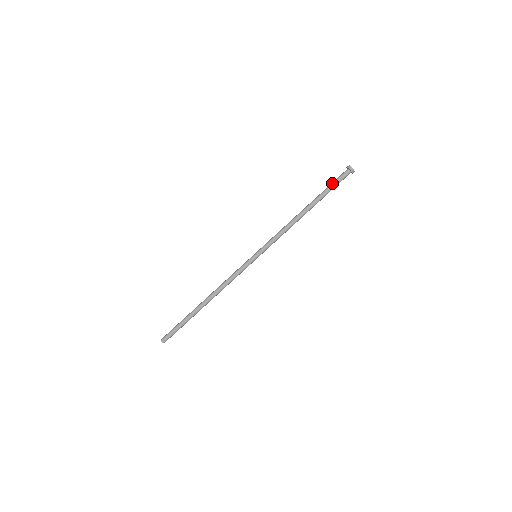
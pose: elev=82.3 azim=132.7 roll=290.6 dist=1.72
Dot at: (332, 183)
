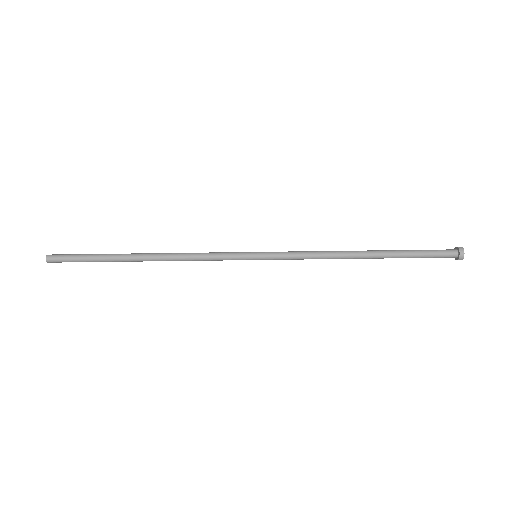
Dot at: (425, 256)
